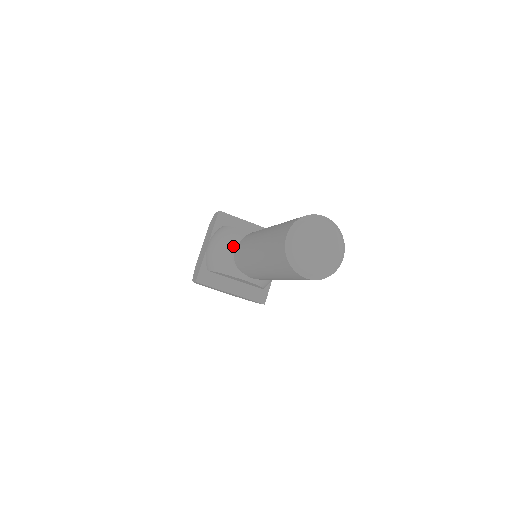
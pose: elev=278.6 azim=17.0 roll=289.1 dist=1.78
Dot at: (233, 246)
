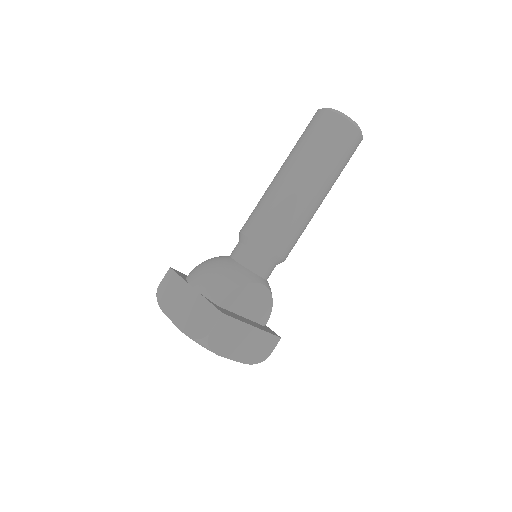
Dot at: (229, 259)
